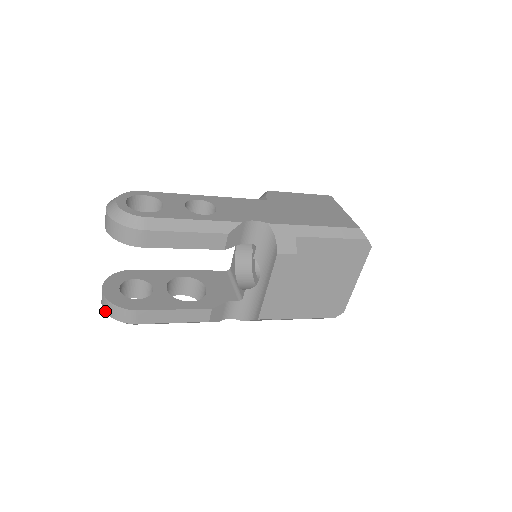
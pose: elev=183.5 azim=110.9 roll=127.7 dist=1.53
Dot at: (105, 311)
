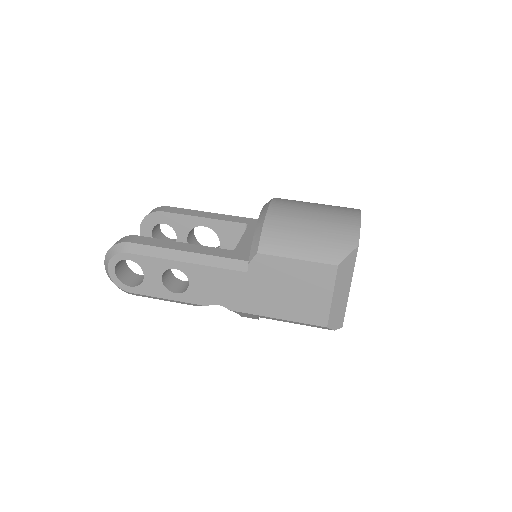
Dot at: occluded
